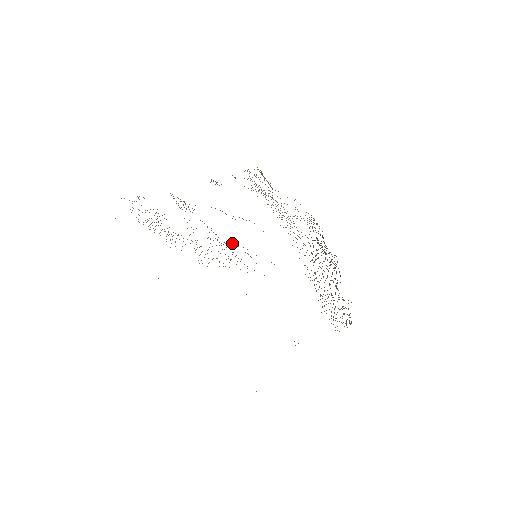
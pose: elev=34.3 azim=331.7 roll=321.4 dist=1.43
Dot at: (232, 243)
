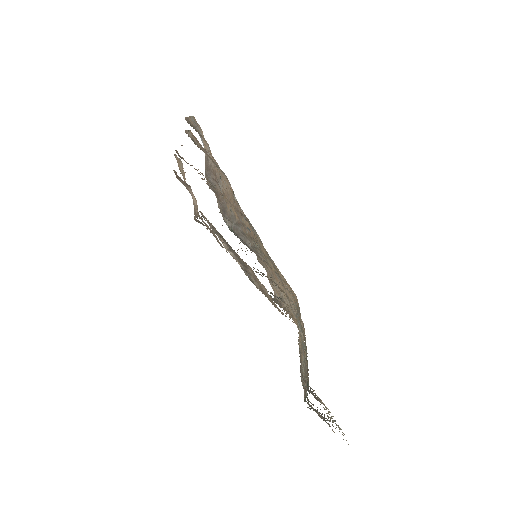
Dot at: (241, 237)
